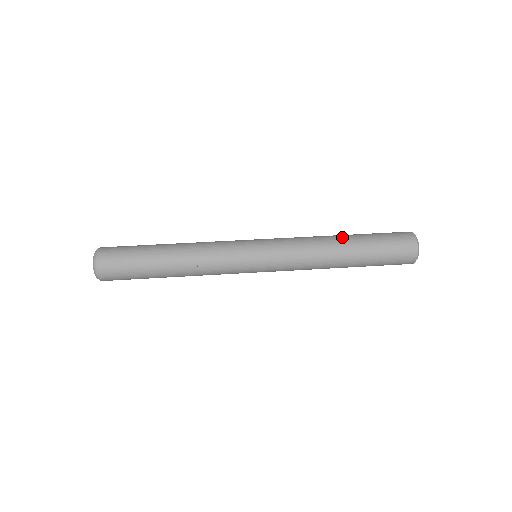
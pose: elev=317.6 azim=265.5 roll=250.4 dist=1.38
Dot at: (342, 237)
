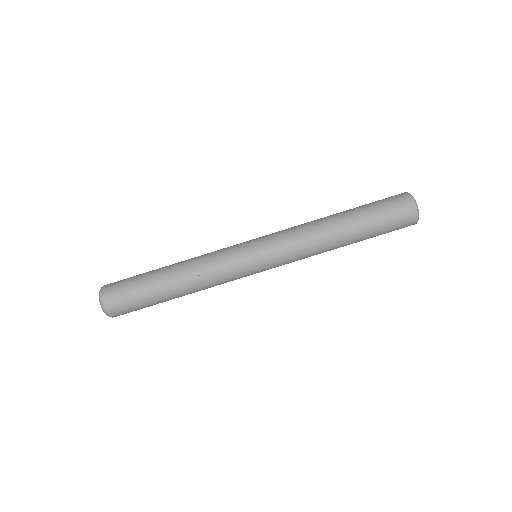
Dot at: (343, 232)
